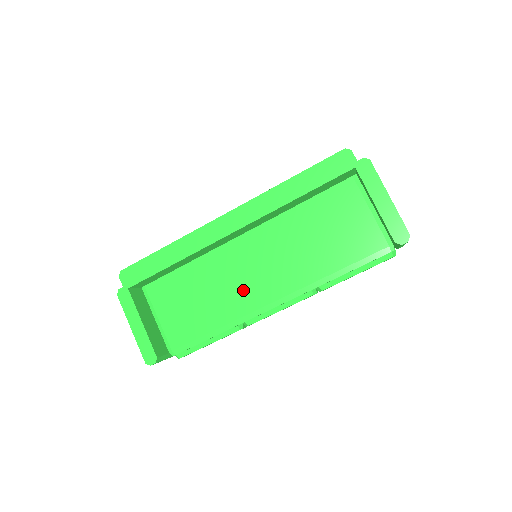
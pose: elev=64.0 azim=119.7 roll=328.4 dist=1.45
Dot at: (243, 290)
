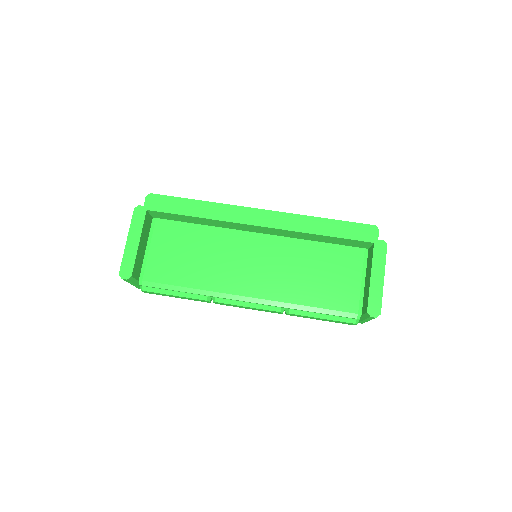
Dot at: (231, 273)
